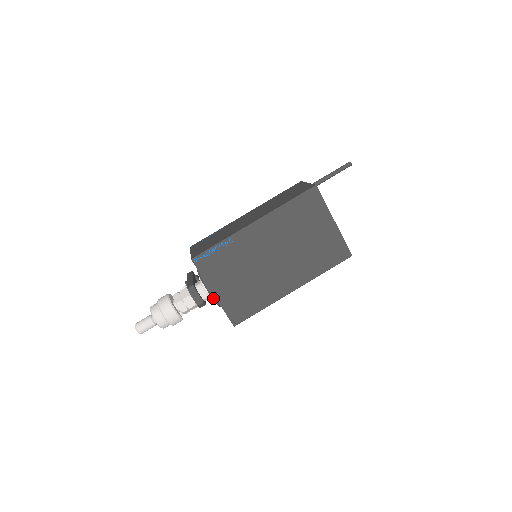
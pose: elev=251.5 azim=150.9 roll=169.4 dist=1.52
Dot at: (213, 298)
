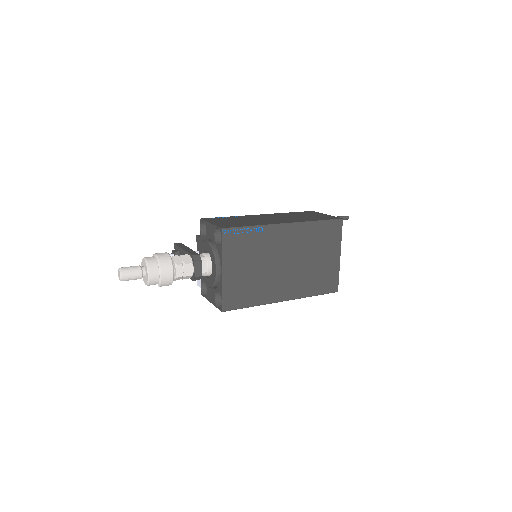
Dot at: (217, 275)
